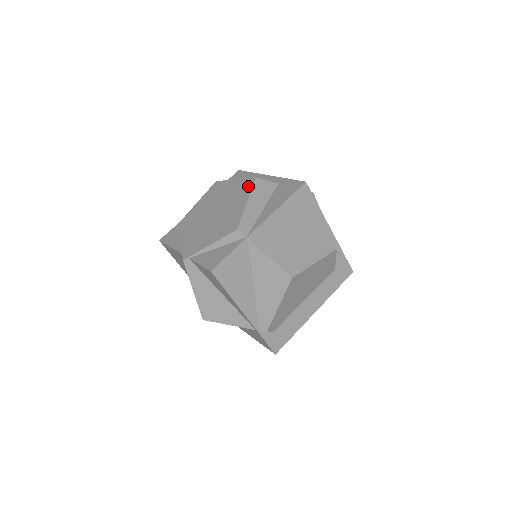
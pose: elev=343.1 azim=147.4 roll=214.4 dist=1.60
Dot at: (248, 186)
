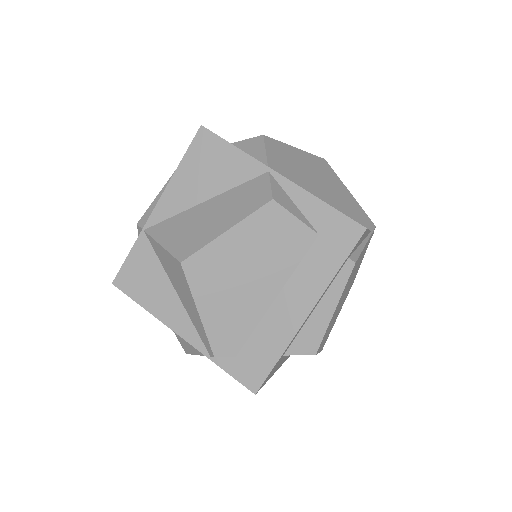
Dot at: occluded
